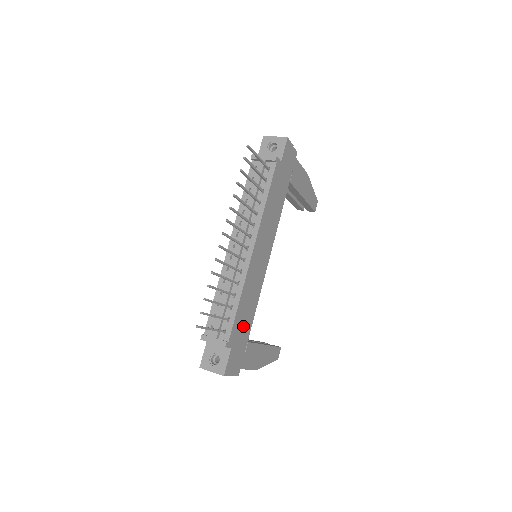
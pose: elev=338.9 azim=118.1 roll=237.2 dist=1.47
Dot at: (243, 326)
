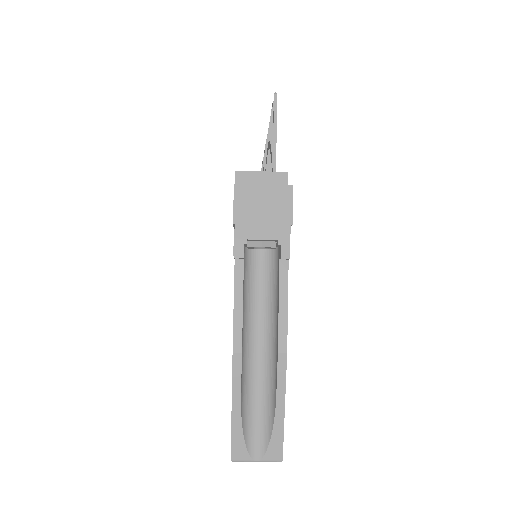
Dot at: occluded
